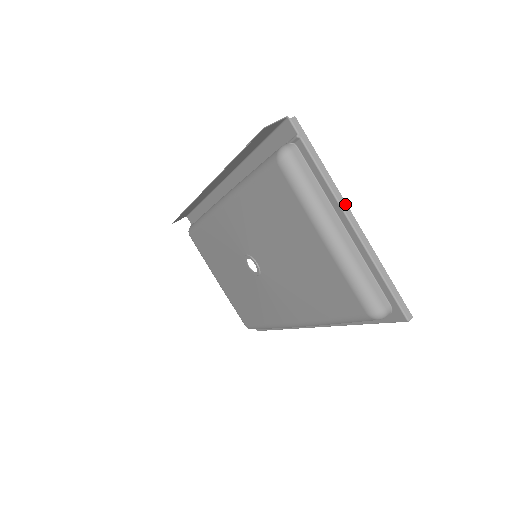
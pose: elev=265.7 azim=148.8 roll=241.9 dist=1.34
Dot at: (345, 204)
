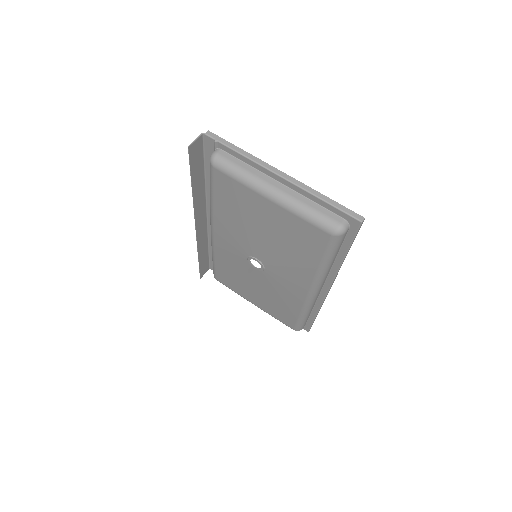
Dot at: (270, 166)
